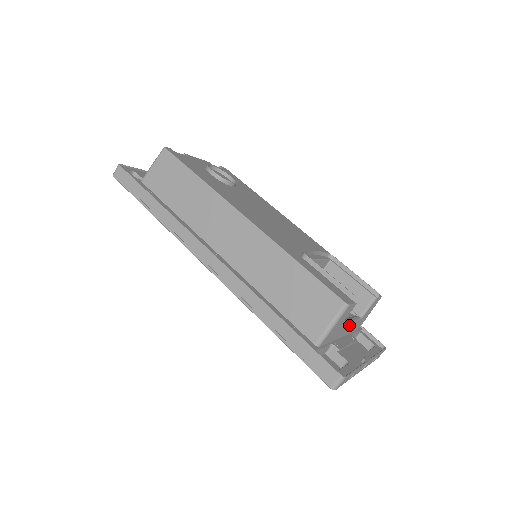
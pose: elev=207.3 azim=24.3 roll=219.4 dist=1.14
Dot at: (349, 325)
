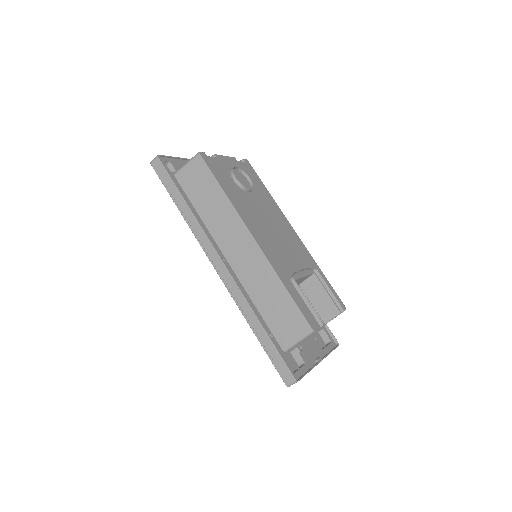
Dot at: occluded
